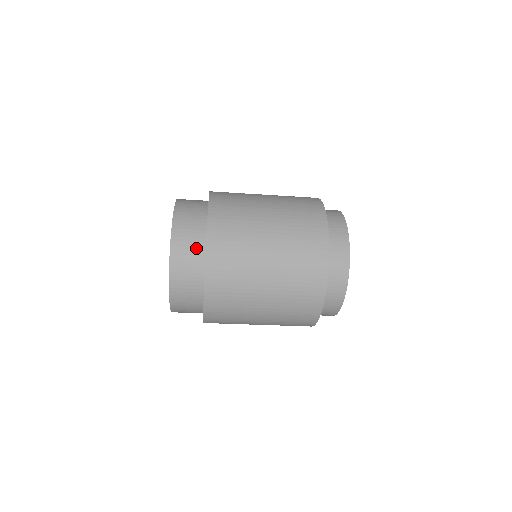
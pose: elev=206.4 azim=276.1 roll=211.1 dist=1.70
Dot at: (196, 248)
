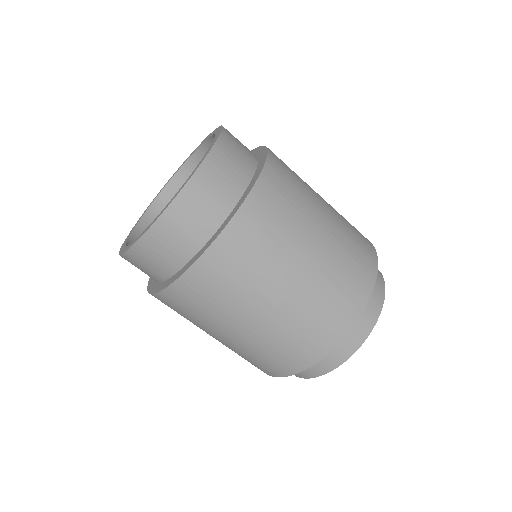
Dot at: (233, 184)
